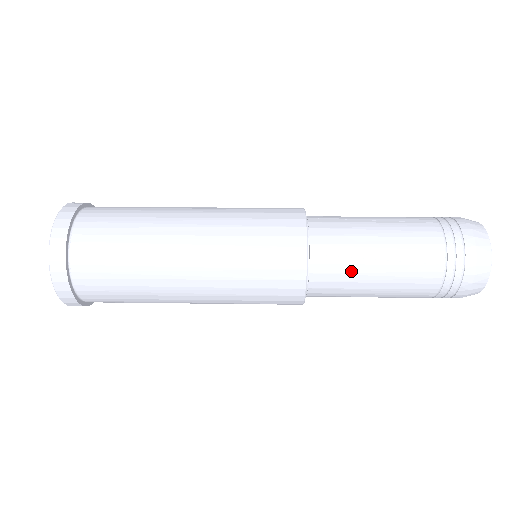
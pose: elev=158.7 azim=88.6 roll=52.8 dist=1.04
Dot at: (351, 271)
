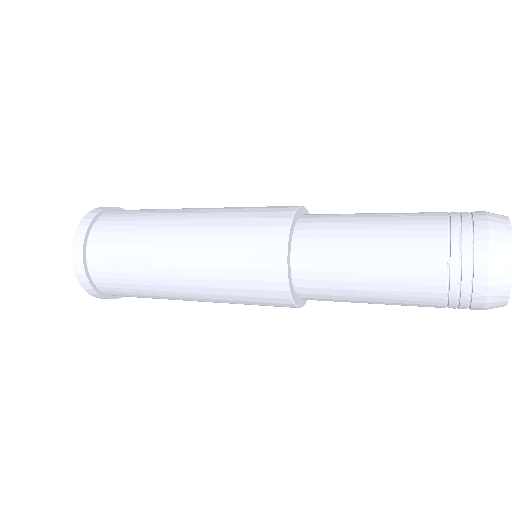
Dot at: (341, 221)
